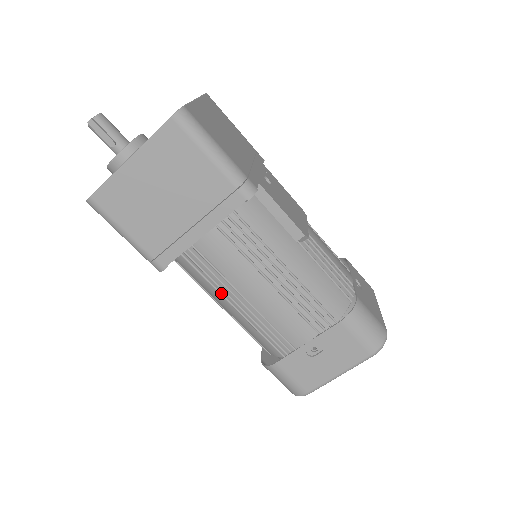
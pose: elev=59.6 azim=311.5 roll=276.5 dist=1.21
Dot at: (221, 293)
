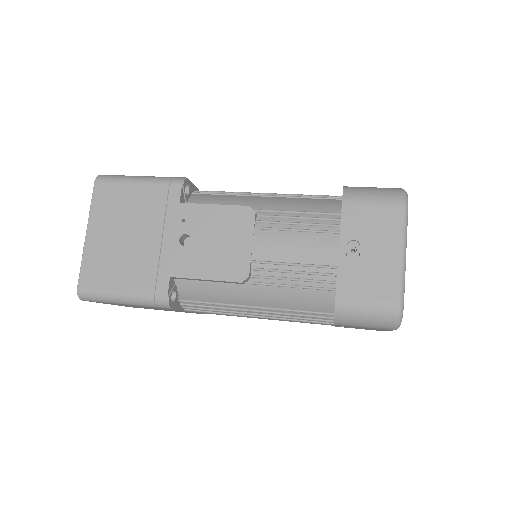
Dot at: occluded
